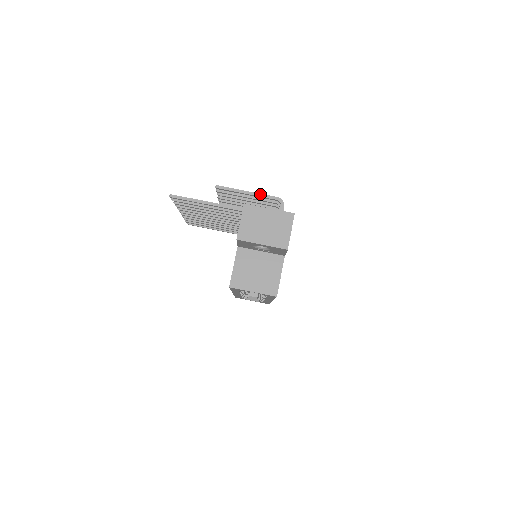
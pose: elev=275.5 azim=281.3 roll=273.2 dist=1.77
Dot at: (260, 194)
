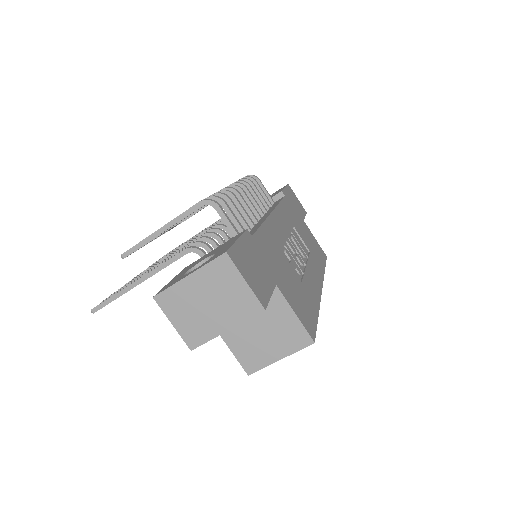
Dot at: (176, 218)
